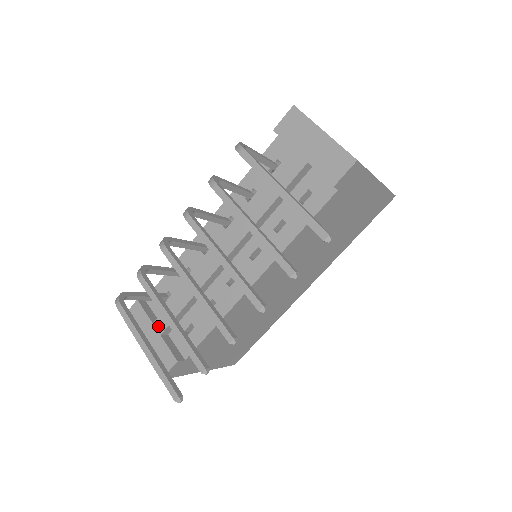
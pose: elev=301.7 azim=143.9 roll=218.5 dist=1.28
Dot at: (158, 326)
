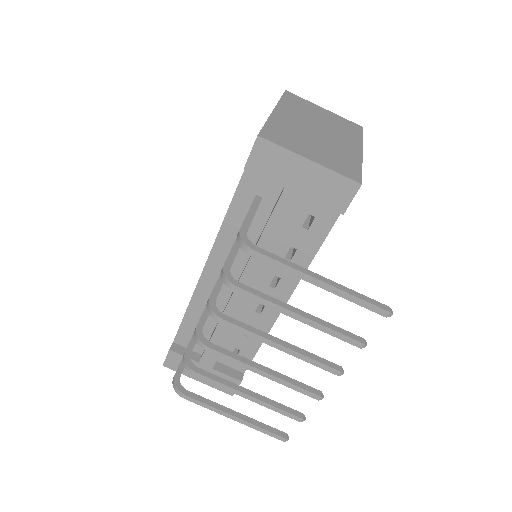
Dot at: (206, 363)
